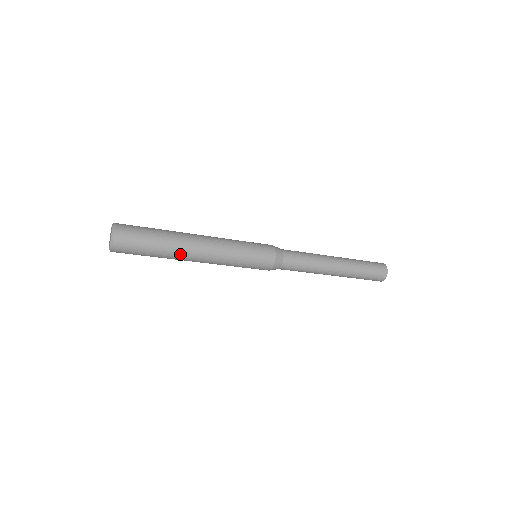
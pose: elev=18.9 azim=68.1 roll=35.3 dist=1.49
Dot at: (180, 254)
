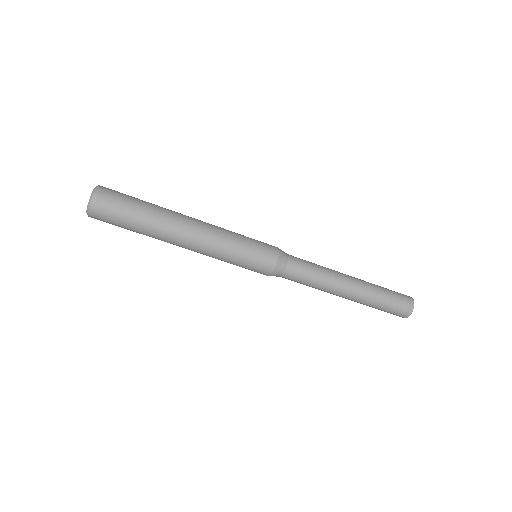
Dot at: (169, 223)
